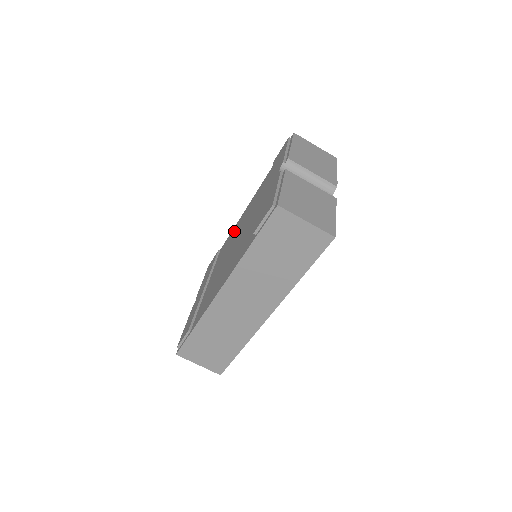
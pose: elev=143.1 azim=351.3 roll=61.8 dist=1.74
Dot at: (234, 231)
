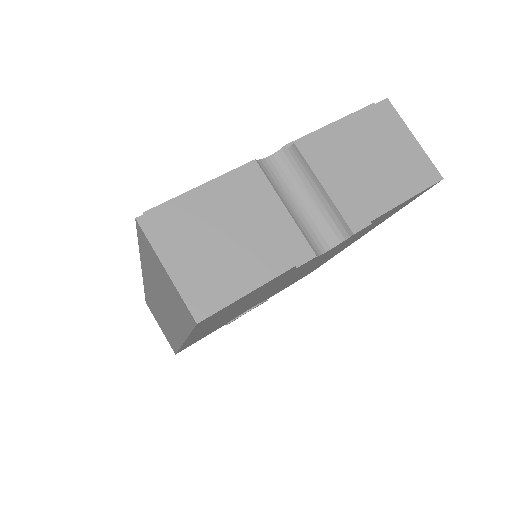
Dot at: occluded
